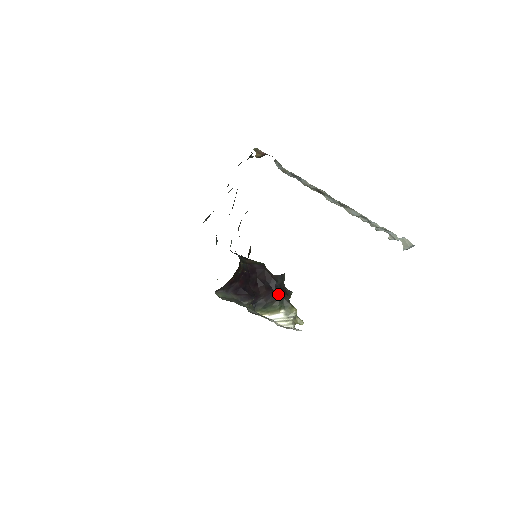
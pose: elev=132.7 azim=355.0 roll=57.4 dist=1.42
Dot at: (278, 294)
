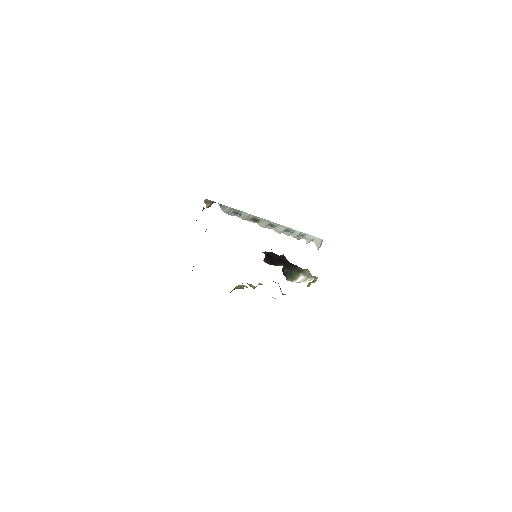
Dot at: (291, 264)
